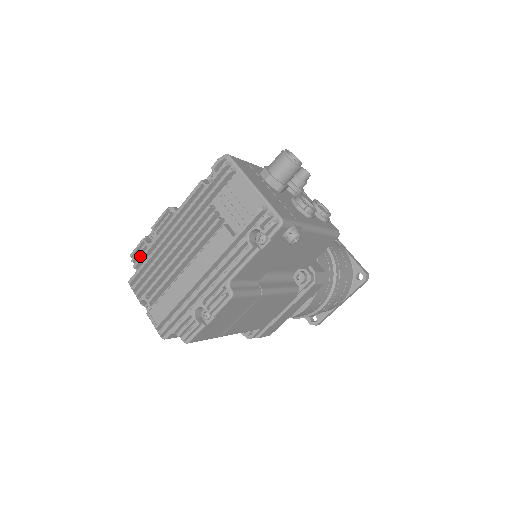
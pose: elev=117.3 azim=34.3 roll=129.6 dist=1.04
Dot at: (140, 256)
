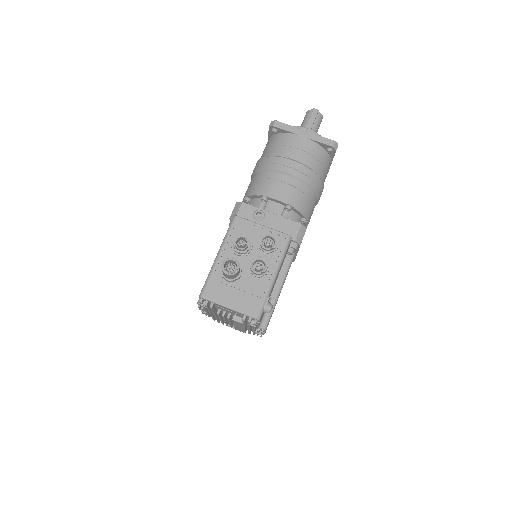
Dot at: (208, 316)
